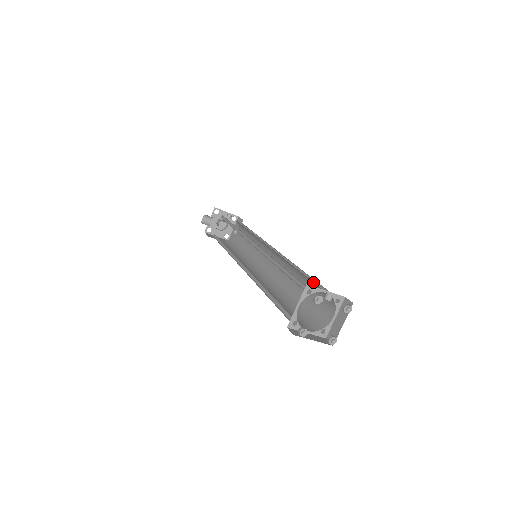
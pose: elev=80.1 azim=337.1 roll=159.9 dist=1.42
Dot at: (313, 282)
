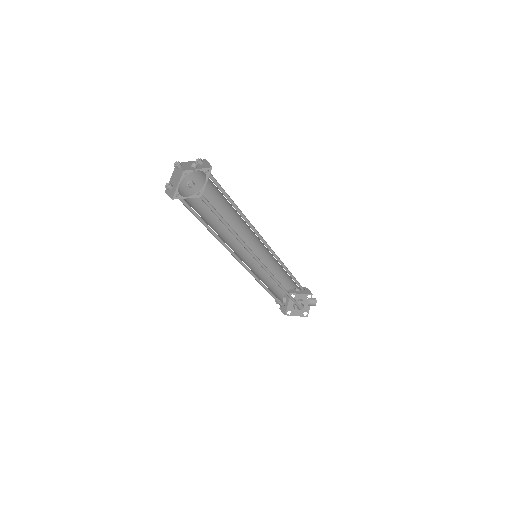
Dot at: (218, 191)
